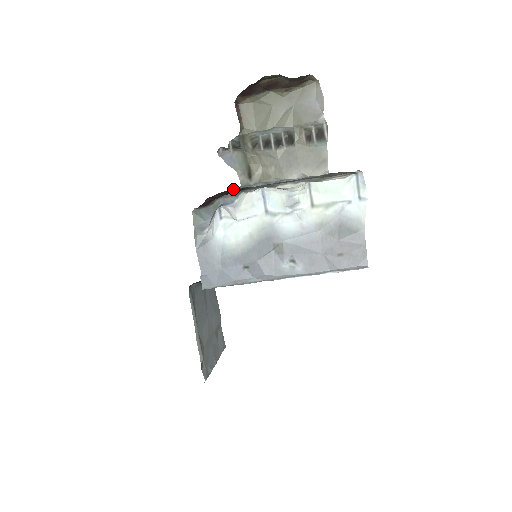
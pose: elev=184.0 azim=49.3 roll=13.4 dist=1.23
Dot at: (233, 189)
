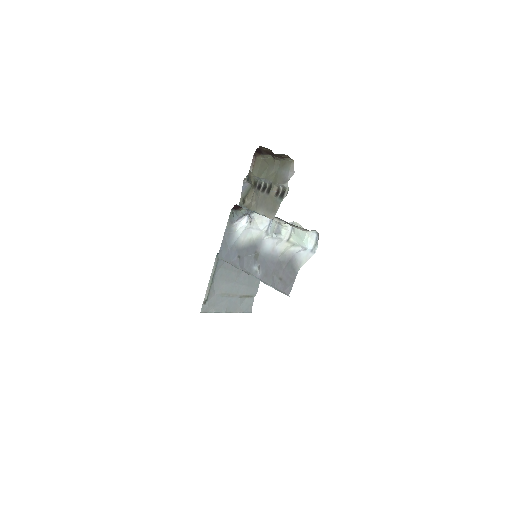
Dot at: (238, 205)
